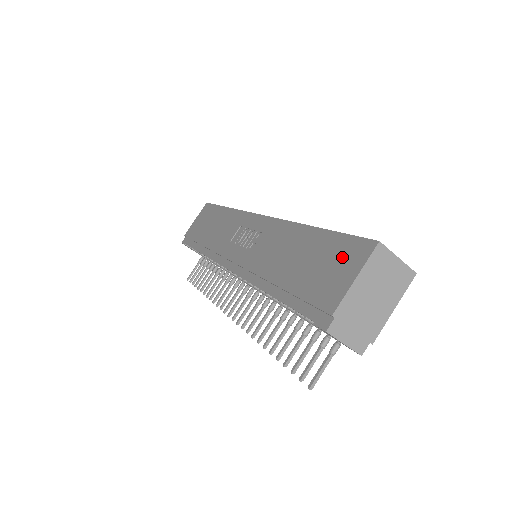
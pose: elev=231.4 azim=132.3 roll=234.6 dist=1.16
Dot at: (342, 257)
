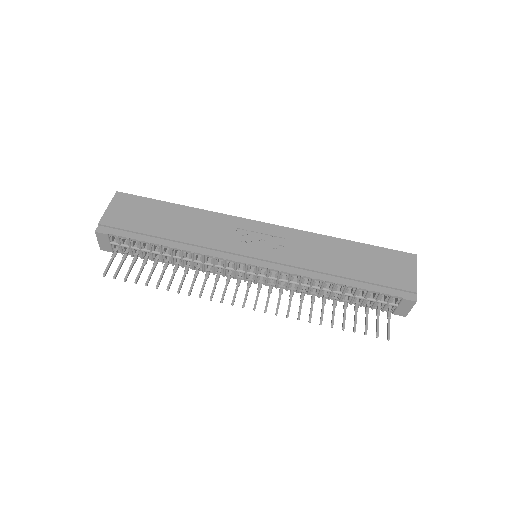
Dot at: (396, 261)
